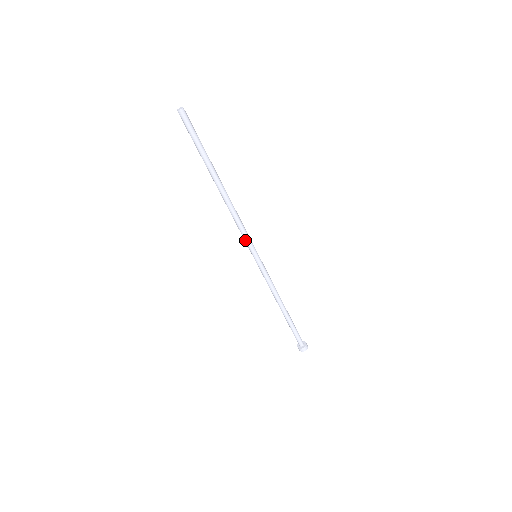
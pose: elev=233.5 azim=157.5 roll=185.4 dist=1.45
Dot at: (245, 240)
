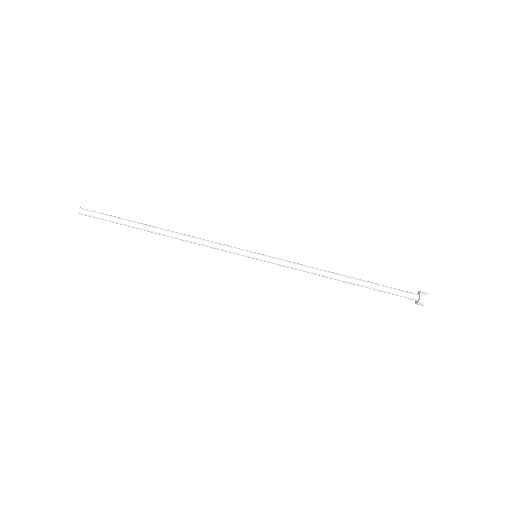
Dot at: (230, 248)
